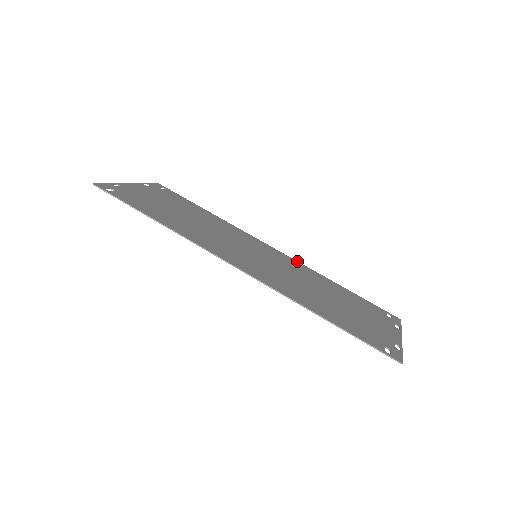
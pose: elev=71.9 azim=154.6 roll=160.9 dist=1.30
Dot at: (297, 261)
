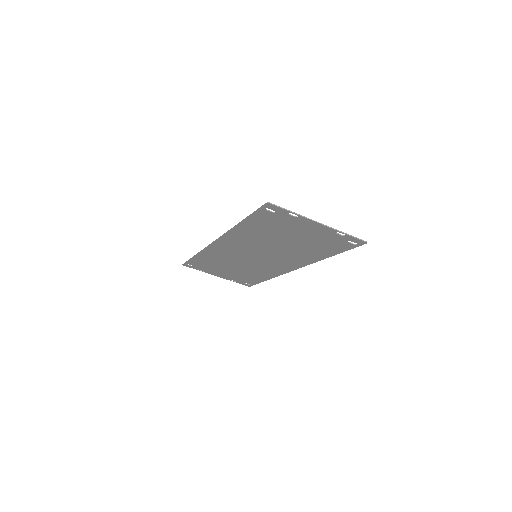
Dot at: occluded
